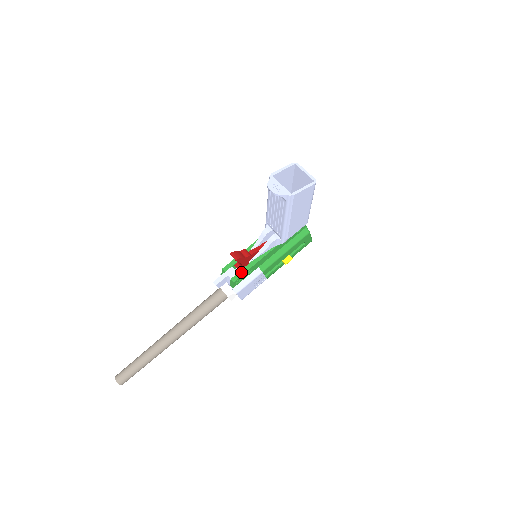
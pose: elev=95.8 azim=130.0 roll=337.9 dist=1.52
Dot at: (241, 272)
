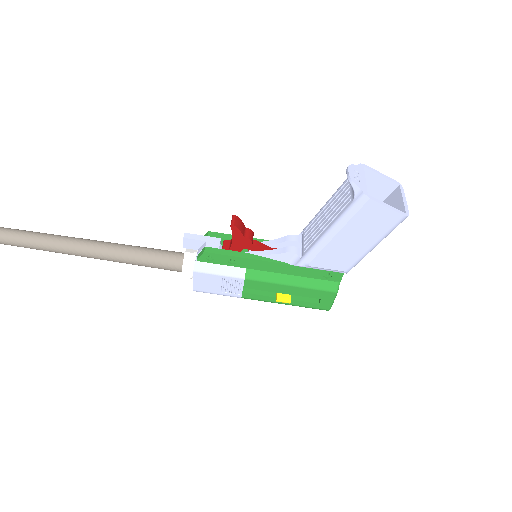
Dot at: (223, 251)
